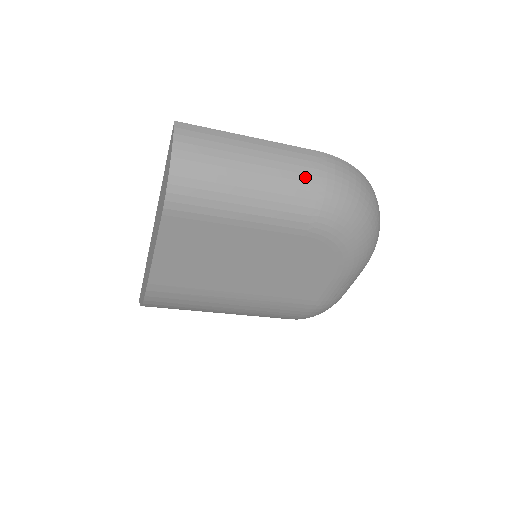
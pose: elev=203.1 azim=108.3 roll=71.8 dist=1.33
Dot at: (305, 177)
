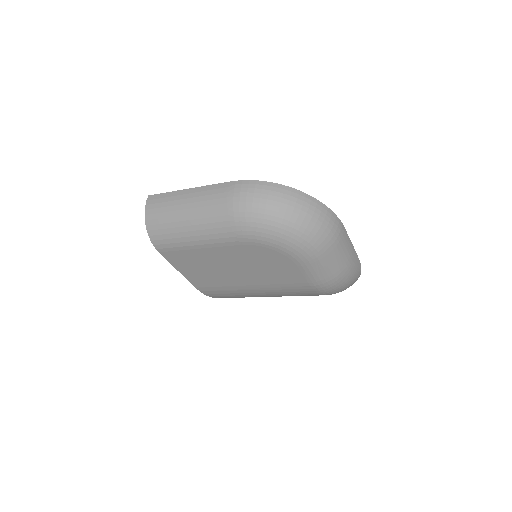
Dot at: (218, 207)
